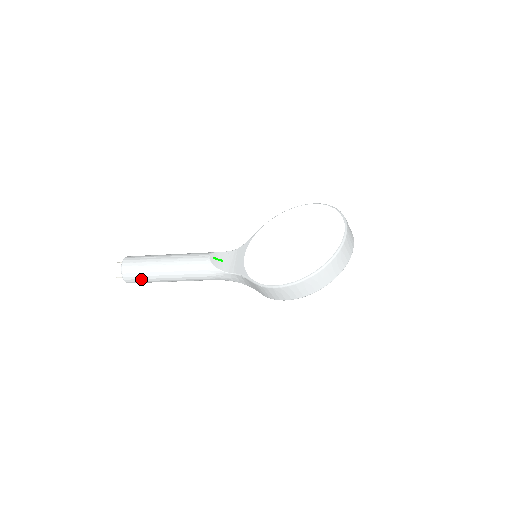
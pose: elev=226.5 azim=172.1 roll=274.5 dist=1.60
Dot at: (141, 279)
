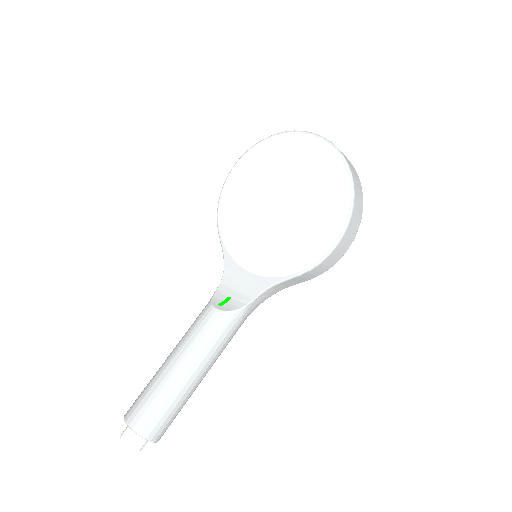
Dot at: (172, 417)
